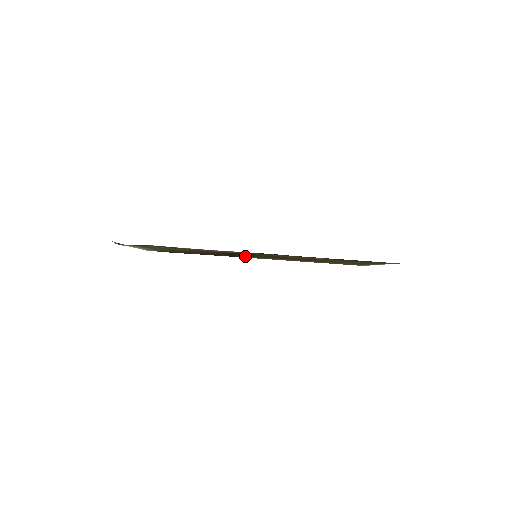
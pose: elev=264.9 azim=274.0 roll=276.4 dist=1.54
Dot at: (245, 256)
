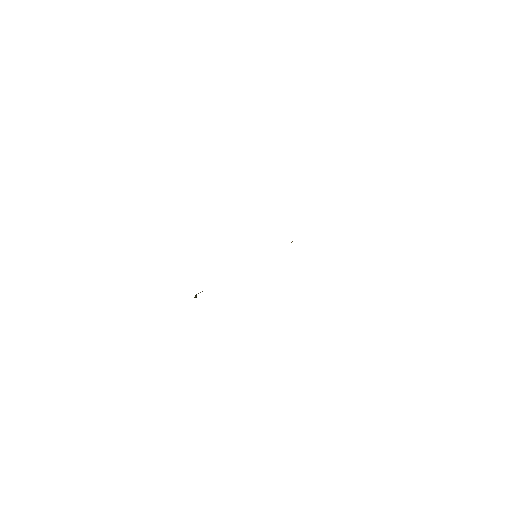
Dot at: occluded
